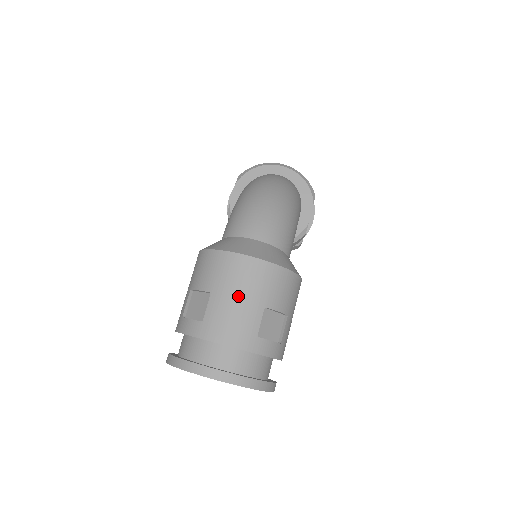
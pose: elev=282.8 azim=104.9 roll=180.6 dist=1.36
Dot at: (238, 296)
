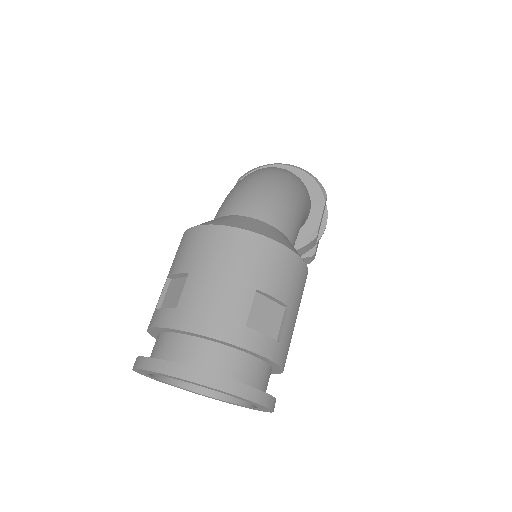
Dot at: (222, 274)
